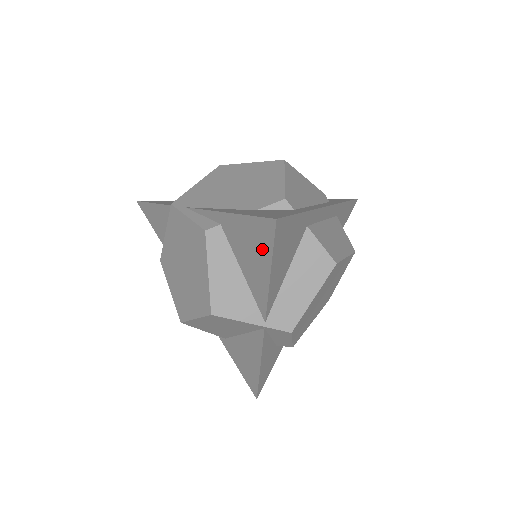
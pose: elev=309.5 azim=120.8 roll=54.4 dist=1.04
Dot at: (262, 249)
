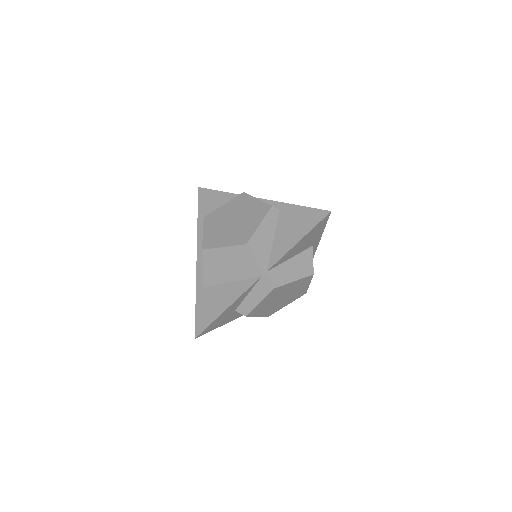
Dot at: (306, 226)
